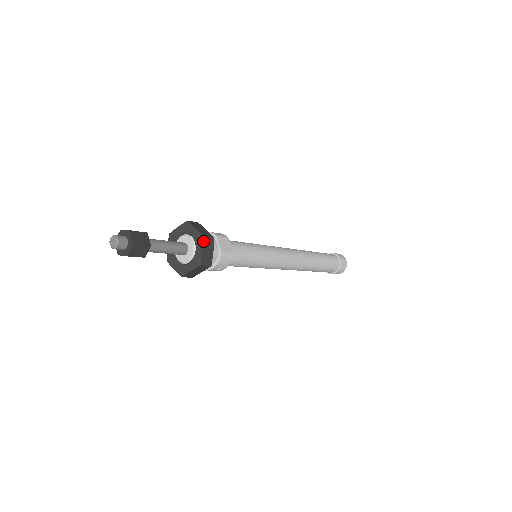
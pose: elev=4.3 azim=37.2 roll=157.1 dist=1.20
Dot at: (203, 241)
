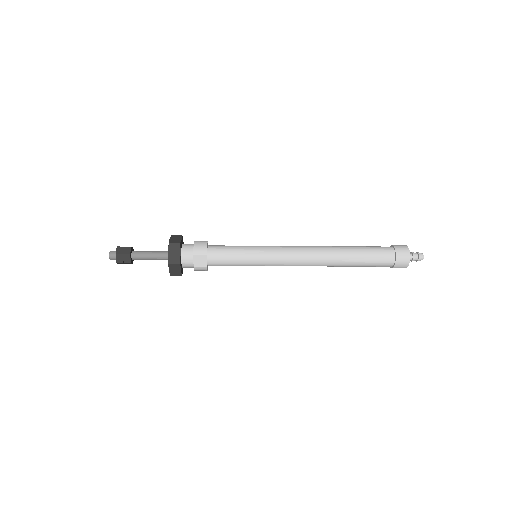
Dot at: (169, 266)
